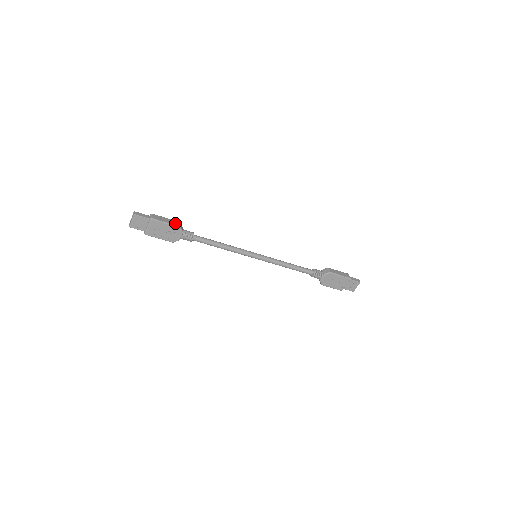
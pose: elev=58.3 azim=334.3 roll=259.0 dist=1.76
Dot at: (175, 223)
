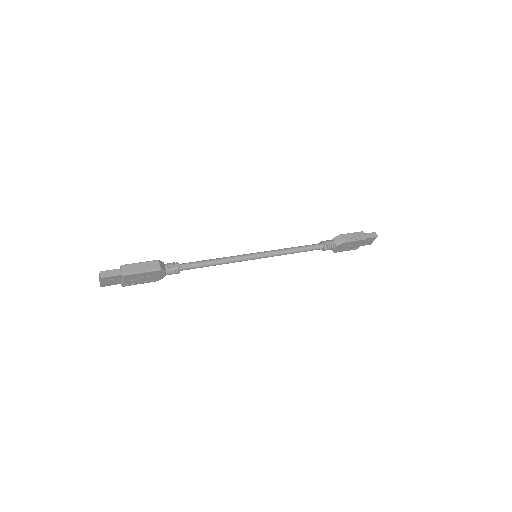
Dot at: (153, 266)
